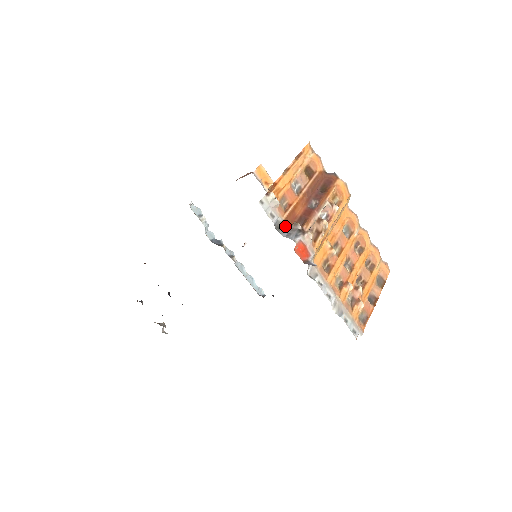
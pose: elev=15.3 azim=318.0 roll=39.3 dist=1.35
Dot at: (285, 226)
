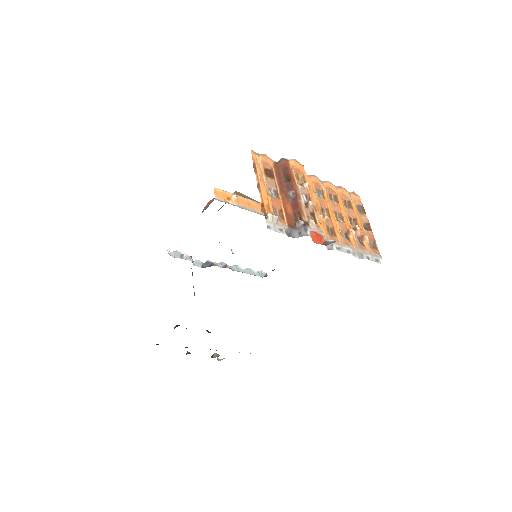
Dot at: (292, 229)
